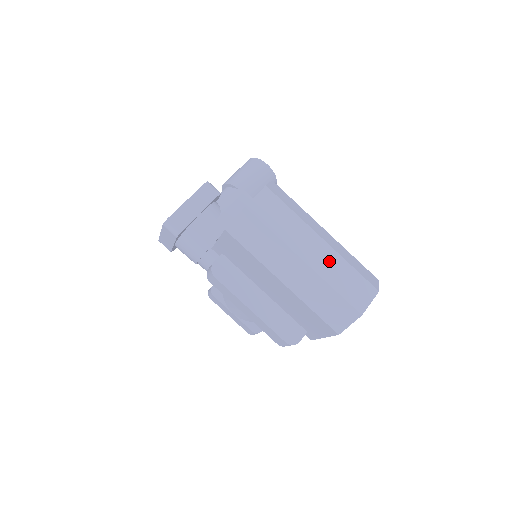
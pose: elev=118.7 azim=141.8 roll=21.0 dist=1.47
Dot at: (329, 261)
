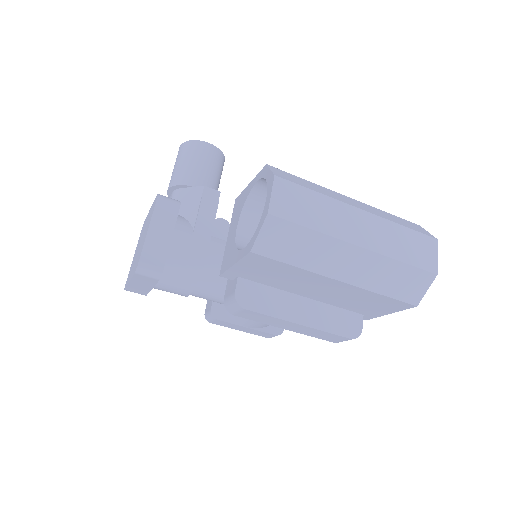
Dot at: (380, 232)
